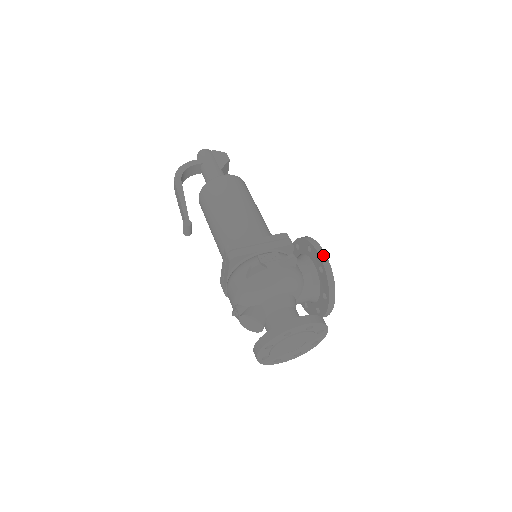
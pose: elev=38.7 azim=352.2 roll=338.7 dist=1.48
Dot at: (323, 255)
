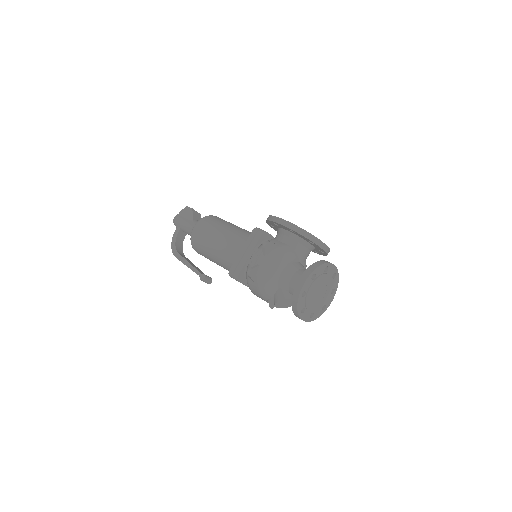
Dot at: (283, 222)
